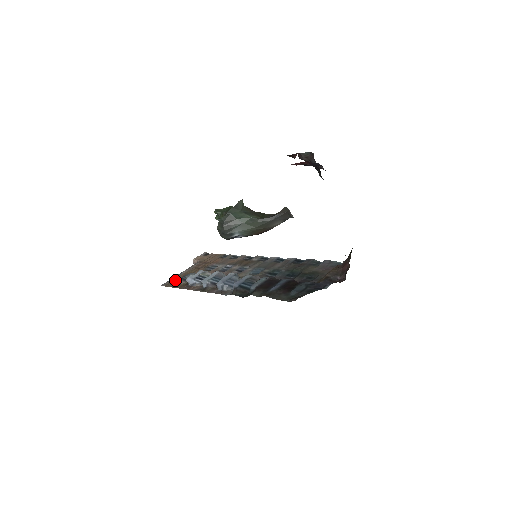
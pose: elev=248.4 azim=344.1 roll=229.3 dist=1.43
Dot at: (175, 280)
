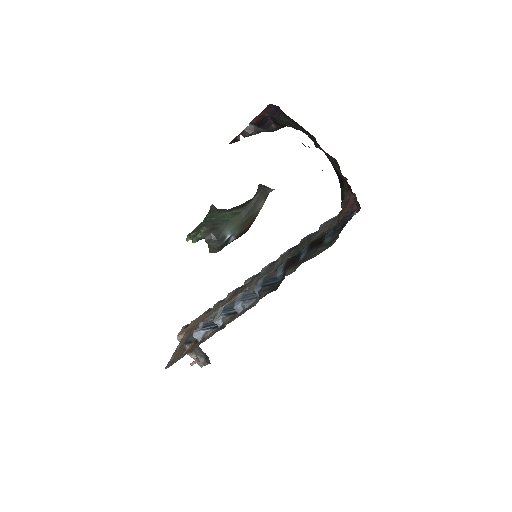
Dot at: (176, 356)
